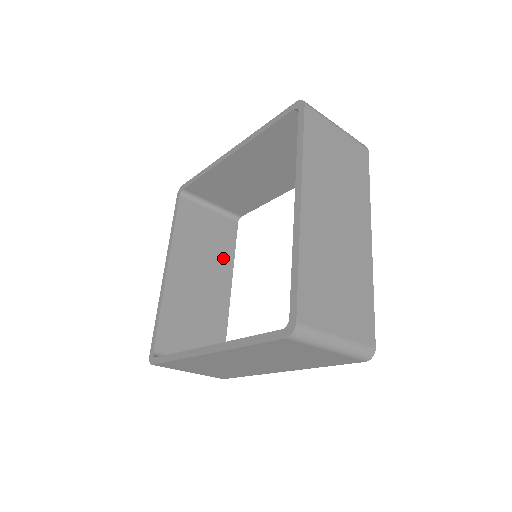
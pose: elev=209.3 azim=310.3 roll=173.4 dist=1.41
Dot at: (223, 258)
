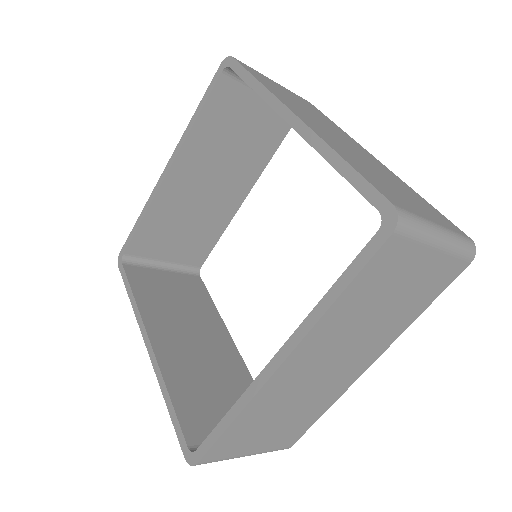
Dot at: (206, 314)
